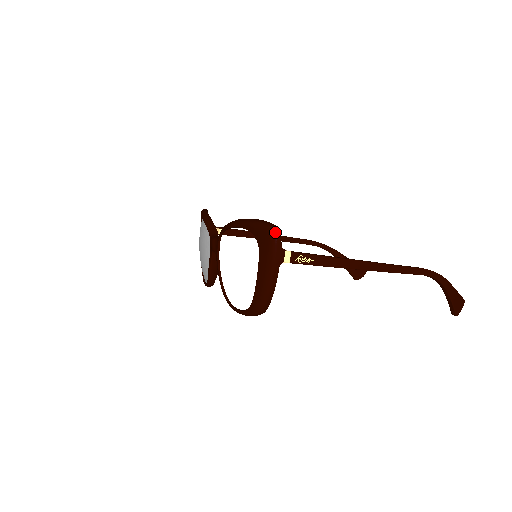
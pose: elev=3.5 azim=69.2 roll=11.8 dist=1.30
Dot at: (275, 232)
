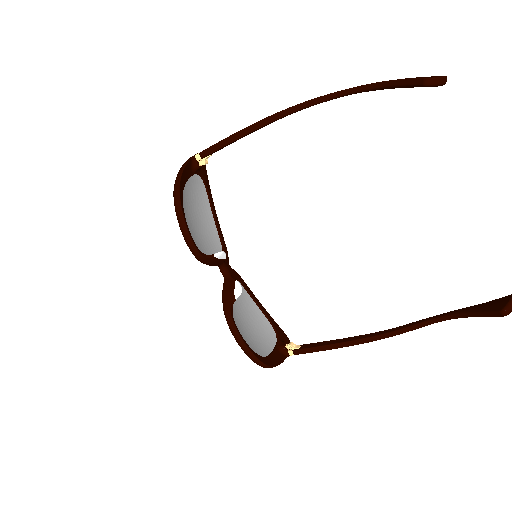
Dot at: occluded
